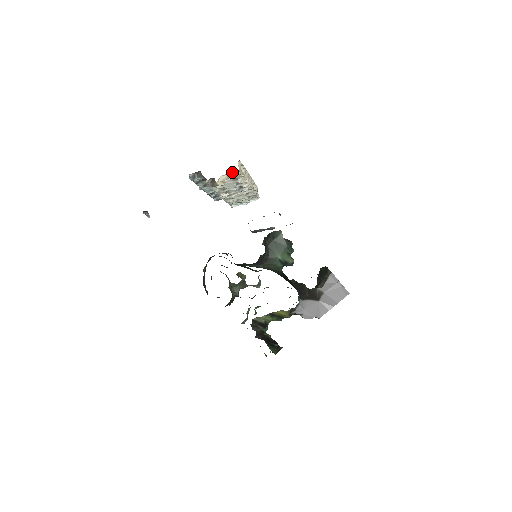
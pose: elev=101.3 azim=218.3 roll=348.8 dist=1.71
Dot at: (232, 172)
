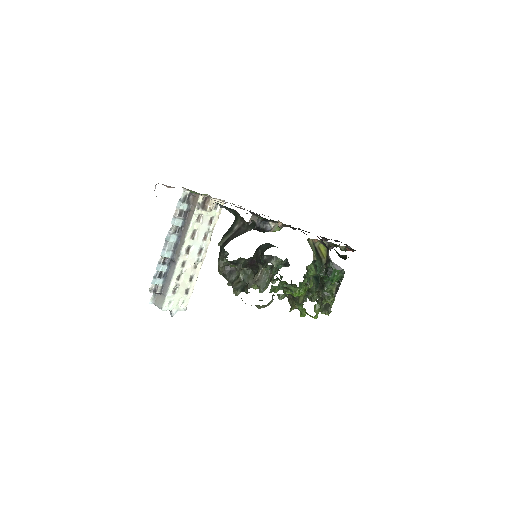
Dot at: (219, 201)
